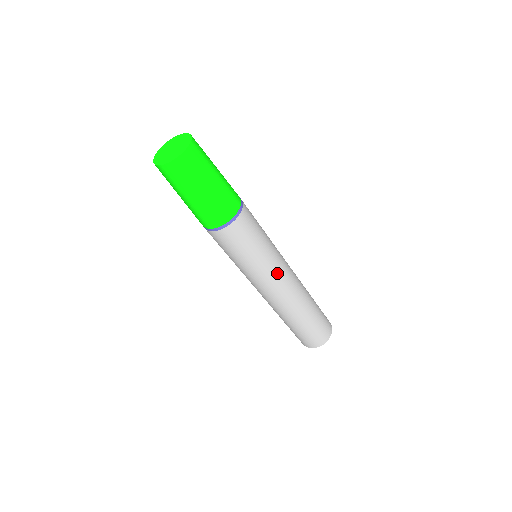
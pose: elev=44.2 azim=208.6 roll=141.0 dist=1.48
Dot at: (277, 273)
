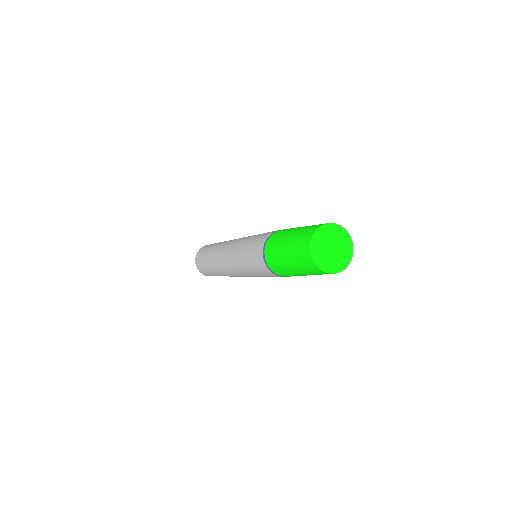
Dot at: occluded
